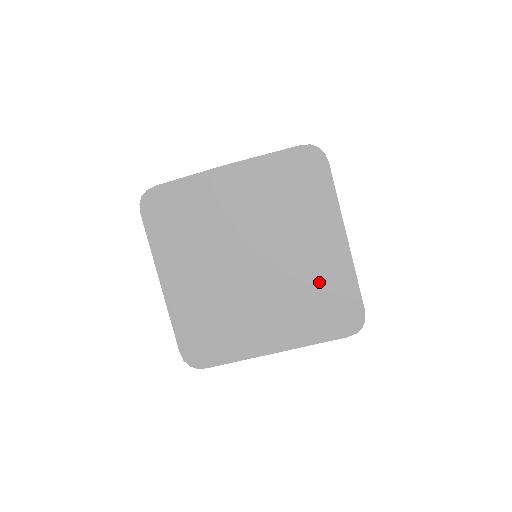
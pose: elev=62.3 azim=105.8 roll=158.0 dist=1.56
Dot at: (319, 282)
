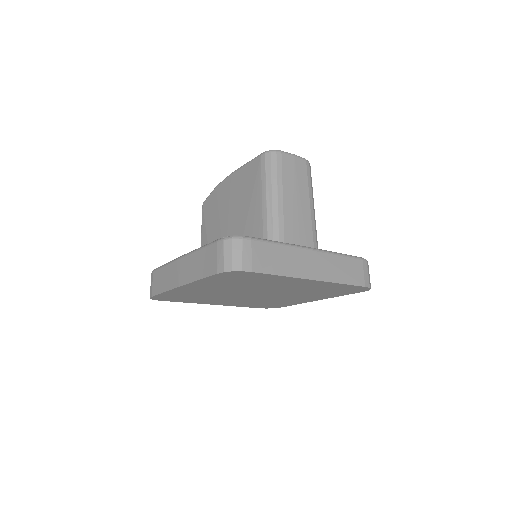
Dot at: (316, 289)
